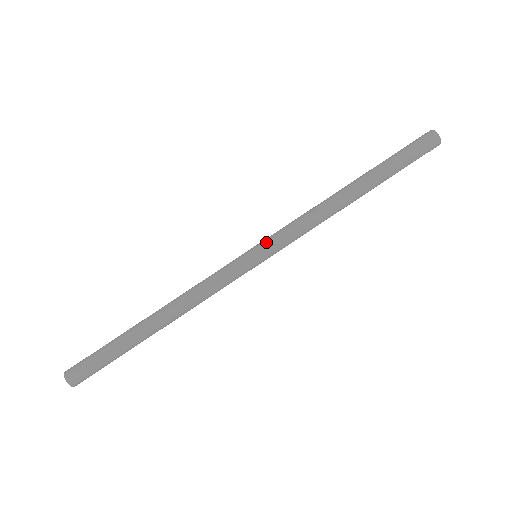
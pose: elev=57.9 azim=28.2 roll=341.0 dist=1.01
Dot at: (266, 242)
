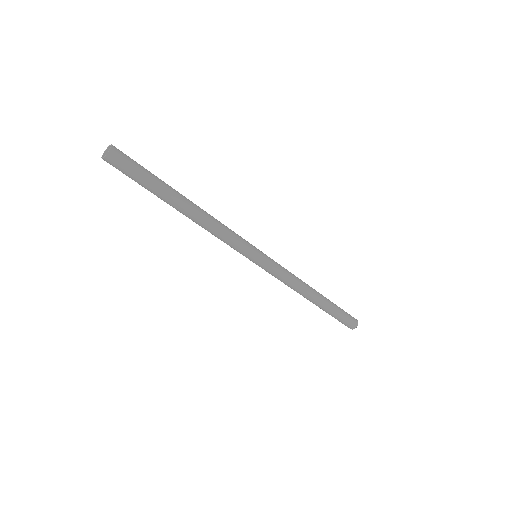
Dot at: occluded
